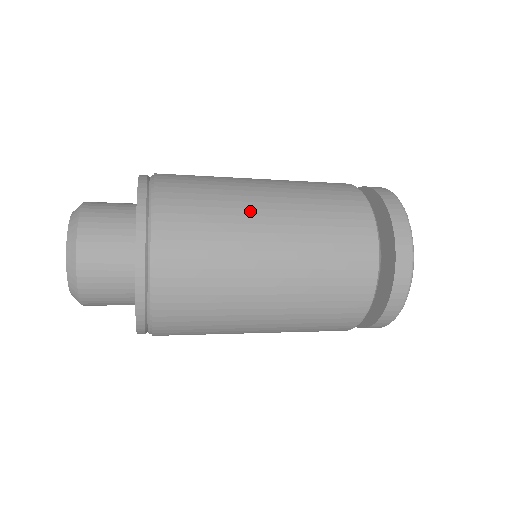
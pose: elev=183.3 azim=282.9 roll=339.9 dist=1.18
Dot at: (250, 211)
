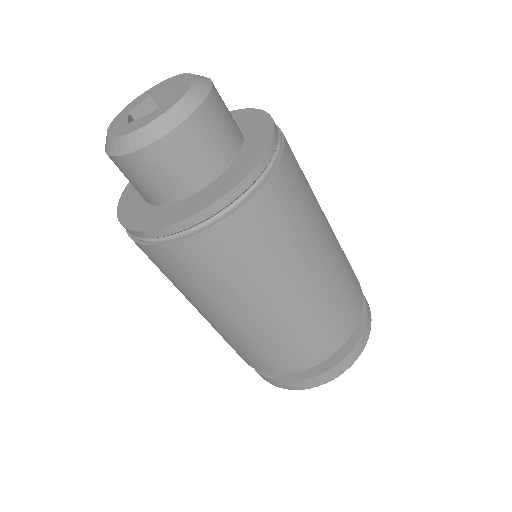
Dot at: (322, 212)
